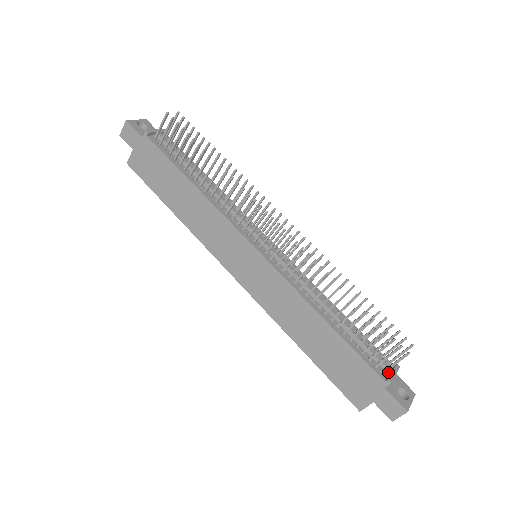
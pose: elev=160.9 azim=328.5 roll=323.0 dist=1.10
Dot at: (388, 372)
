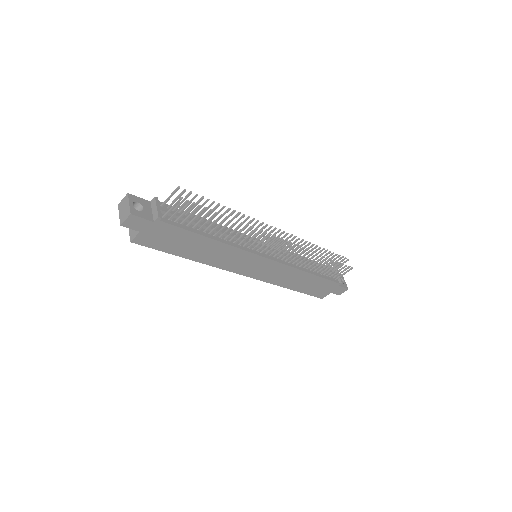
Dot at: (337, 276)
